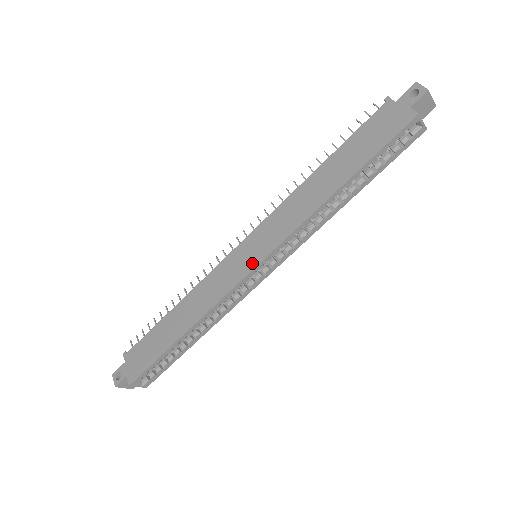
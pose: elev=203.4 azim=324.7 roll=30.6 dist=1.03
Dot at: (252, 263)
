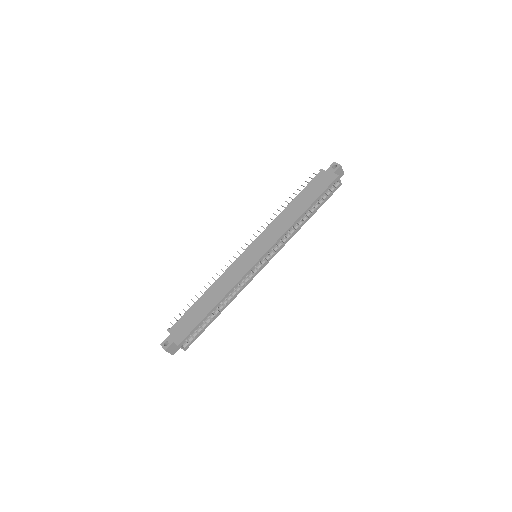
Dot at: (257, 258)
